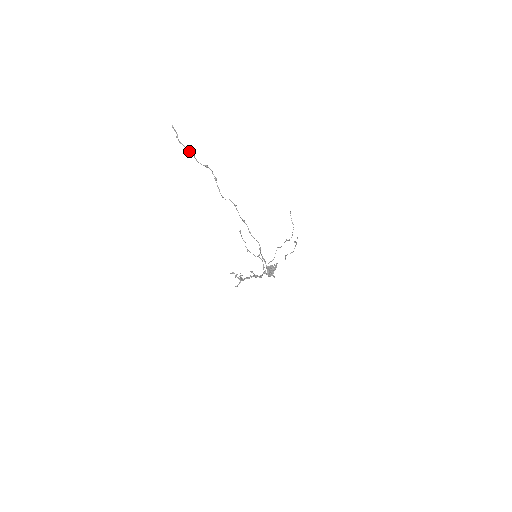
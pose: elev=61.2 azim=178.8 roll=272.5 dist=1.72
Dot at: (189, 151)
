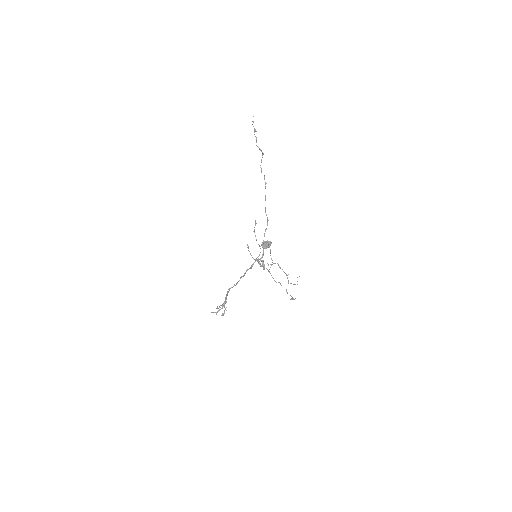
Dot at: (256, 131)
